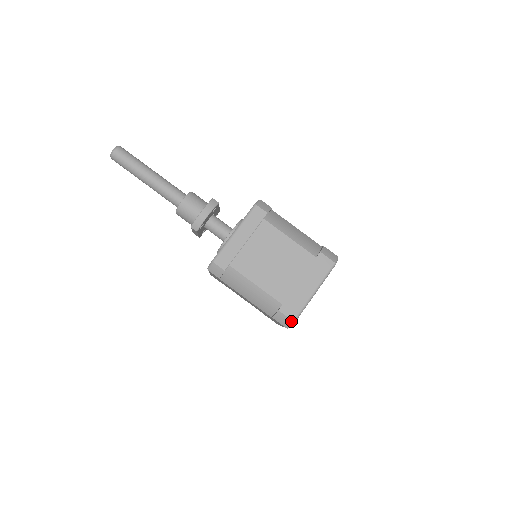
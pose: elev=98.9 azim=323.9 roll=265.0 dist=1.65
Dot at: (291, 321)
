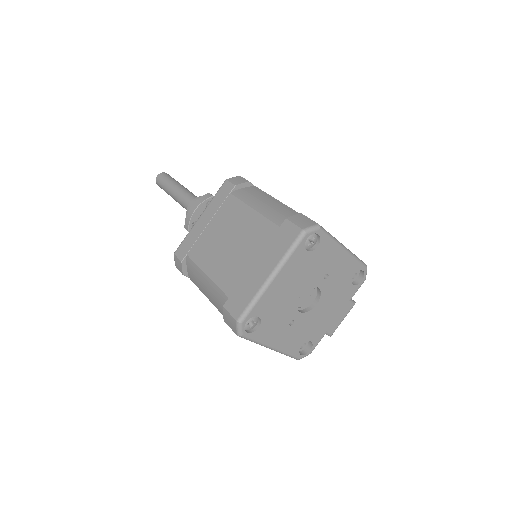
Dot at: (235, 321)
